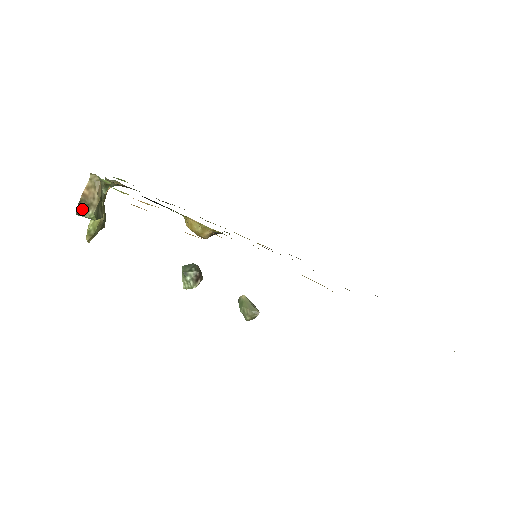
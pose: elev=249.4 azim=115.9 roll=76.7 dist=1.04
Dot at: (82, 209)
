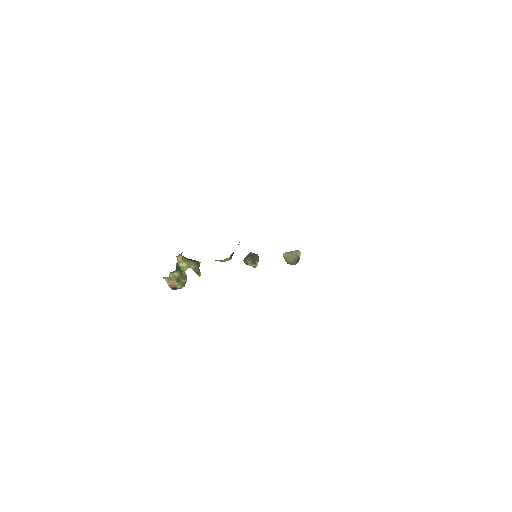
Dot at: (175, 289)
